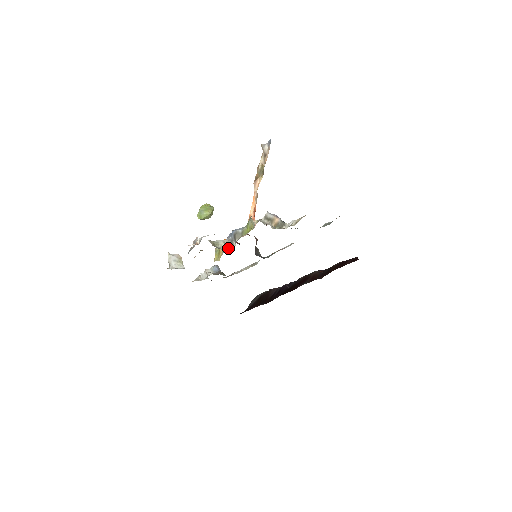
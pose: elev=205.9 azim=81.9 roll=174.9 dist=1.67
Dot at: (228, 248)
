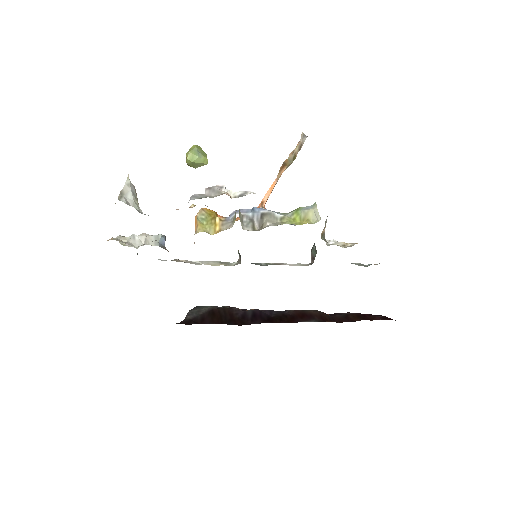
Dot at: (245, 226)
